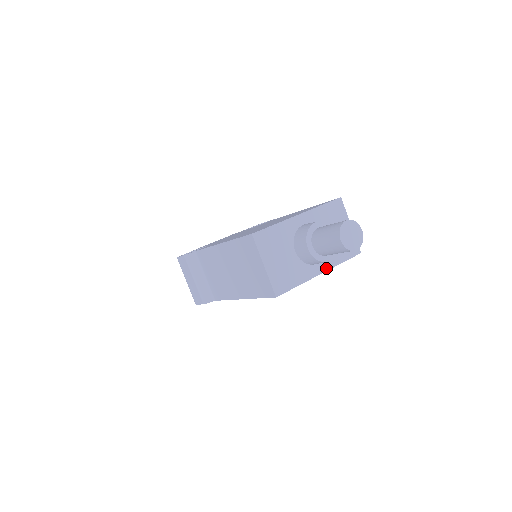
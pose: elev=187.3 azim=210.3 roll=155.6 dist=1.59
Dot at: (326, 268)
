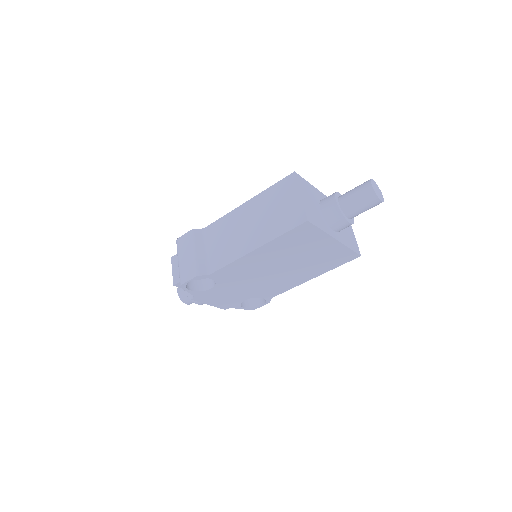
Dot at: (339, 240)
